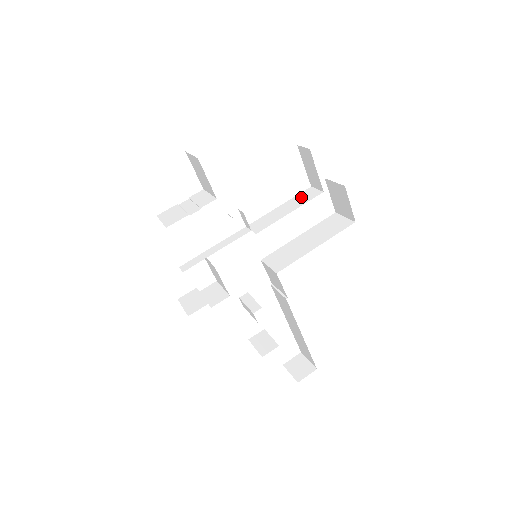
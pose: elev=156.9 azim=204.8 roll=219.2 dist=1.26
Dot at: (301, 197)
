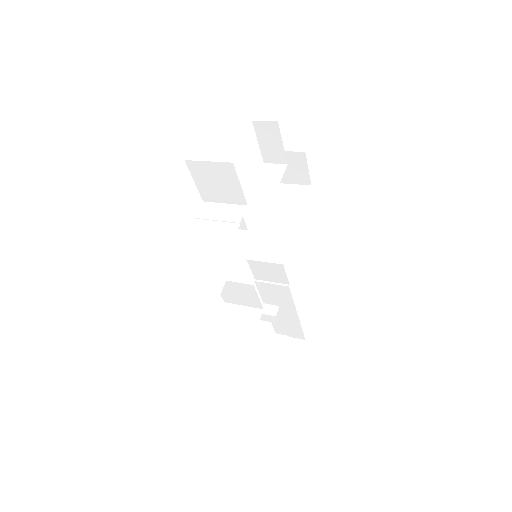
Dot at: (266, 177)
